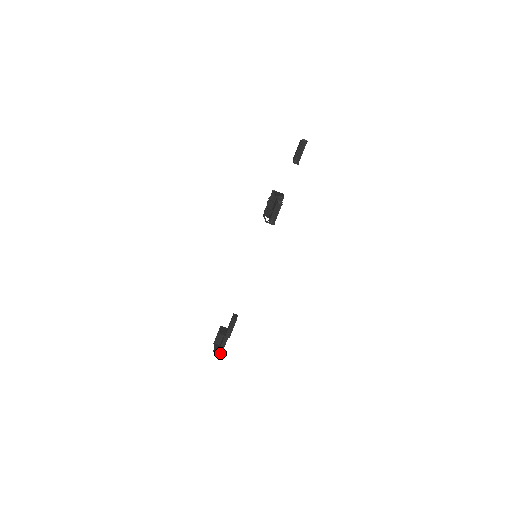
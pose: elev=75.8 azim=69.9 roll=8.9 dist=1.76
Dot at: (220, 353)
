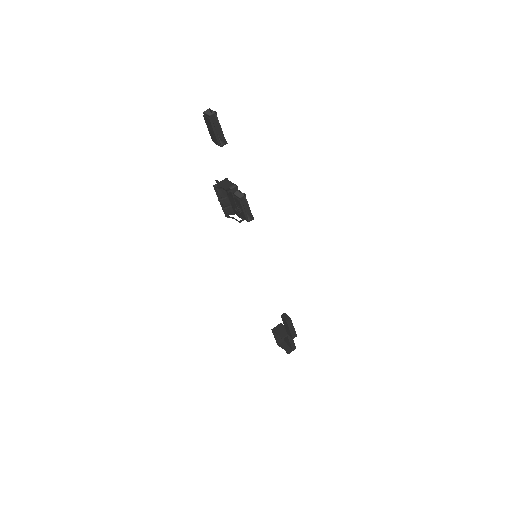
Dot at: (294, 349)
